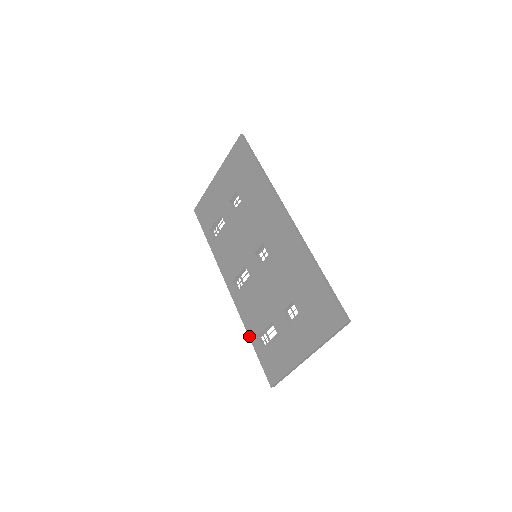
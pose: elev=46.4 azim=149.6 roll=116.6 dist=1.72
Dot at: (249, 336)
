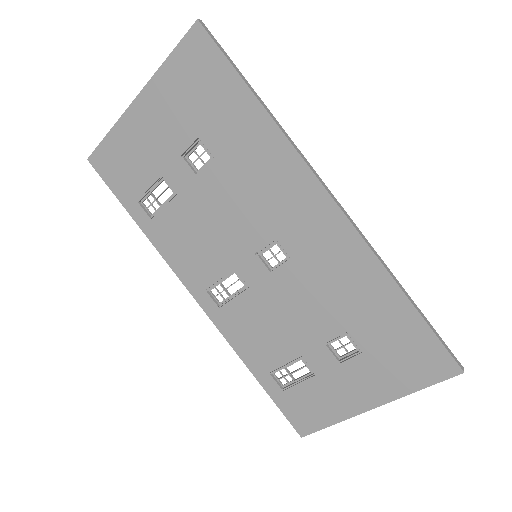
Dot at: (251, 371)
